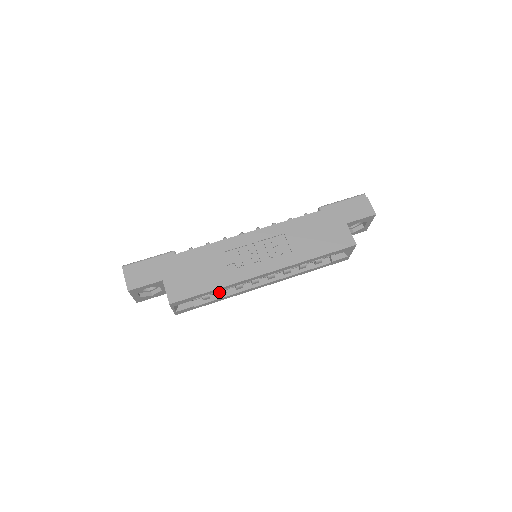
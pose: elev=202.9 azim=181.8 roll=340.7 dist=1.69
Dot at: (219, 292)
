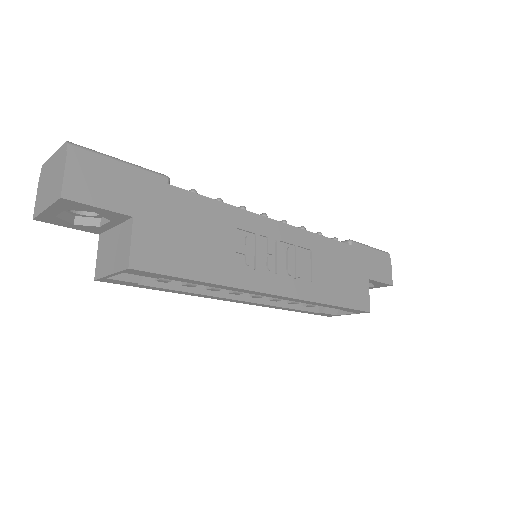
Dot at: occluded
